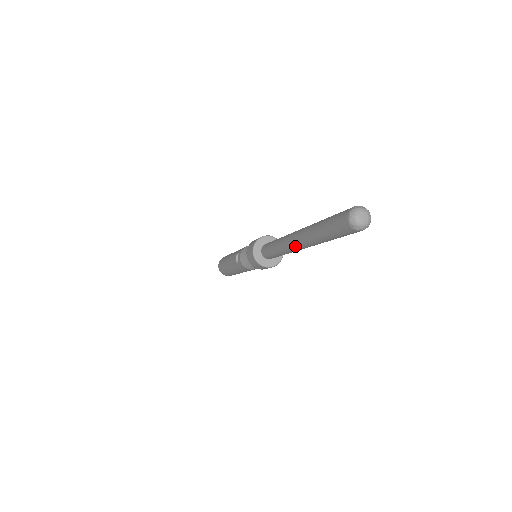
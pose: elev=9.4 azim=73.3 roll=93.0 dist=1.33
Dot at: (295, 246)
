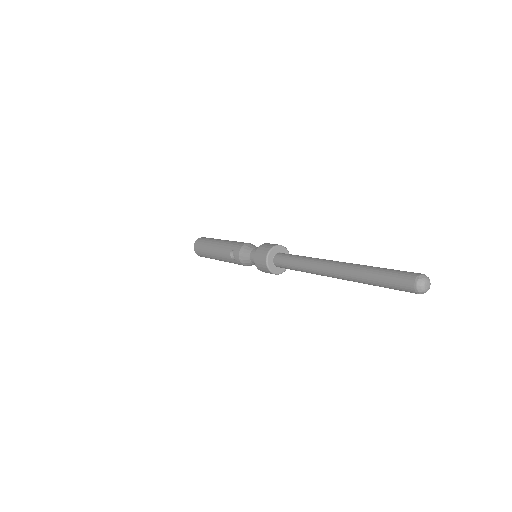
Dot at: (330, 276)
